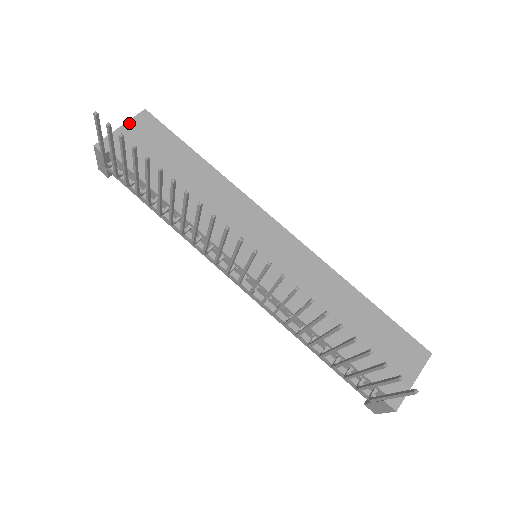
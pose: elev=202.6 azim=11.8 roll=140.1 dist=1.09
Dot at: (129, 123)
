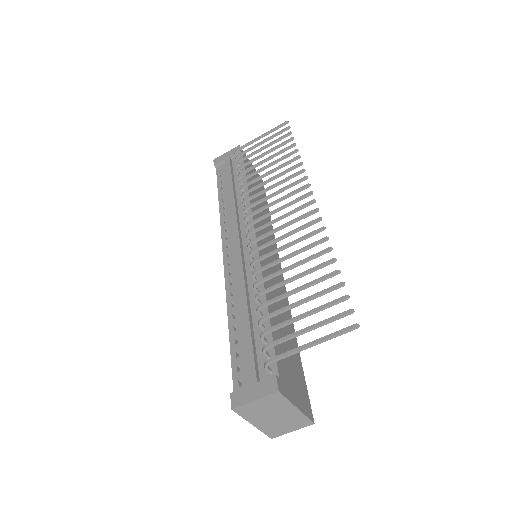
Dot at: (255, 169)
